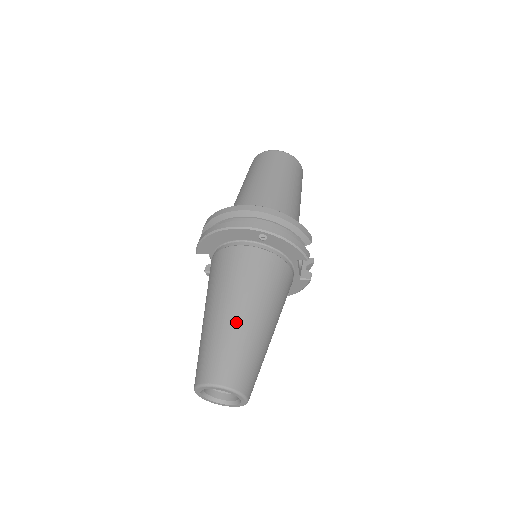
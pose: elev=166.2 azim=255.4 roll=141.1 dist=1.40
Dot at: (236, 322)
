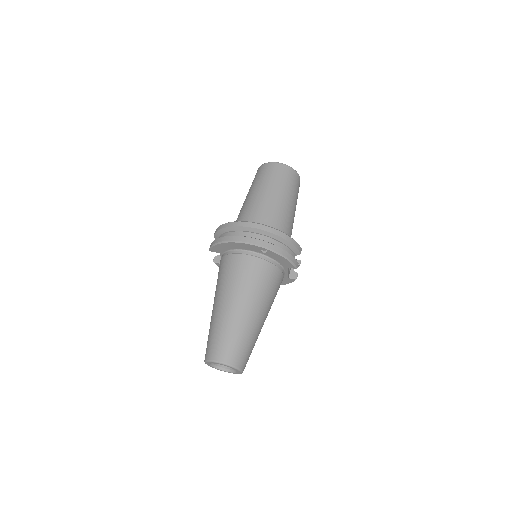
Dot at: (239, 317)
